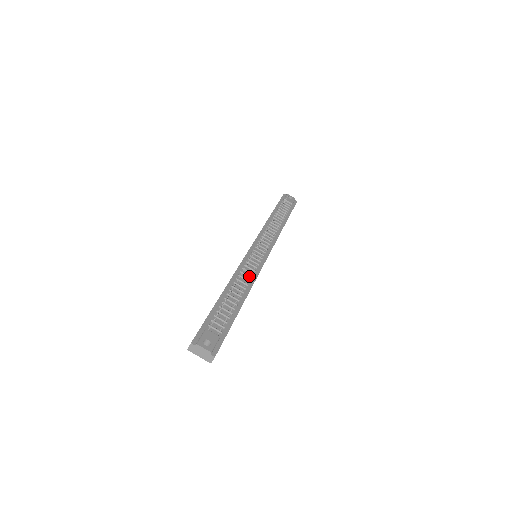
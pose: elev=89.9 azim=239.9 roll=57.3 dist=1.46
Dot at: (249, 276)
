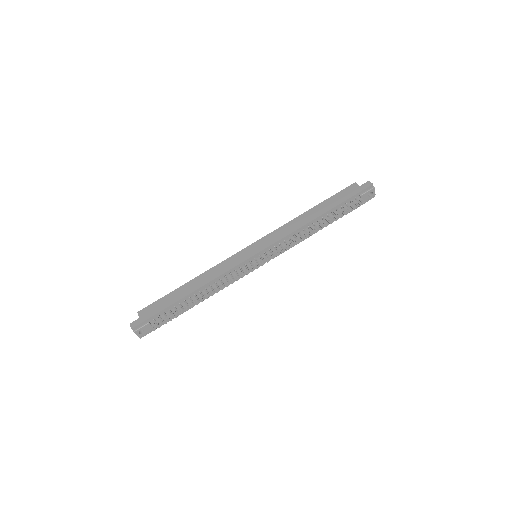
Dot at: (223, 285)
